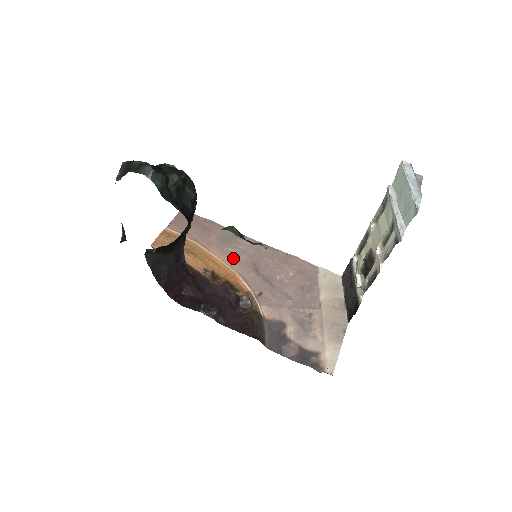
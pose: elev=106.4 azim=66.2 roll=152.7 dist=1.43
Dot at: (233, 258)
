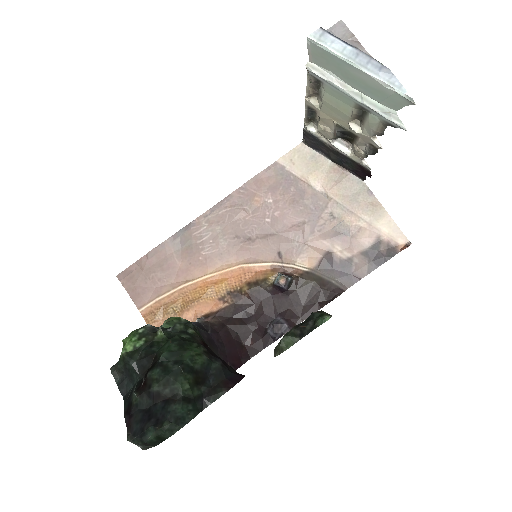
Dot at: (218, 257)
